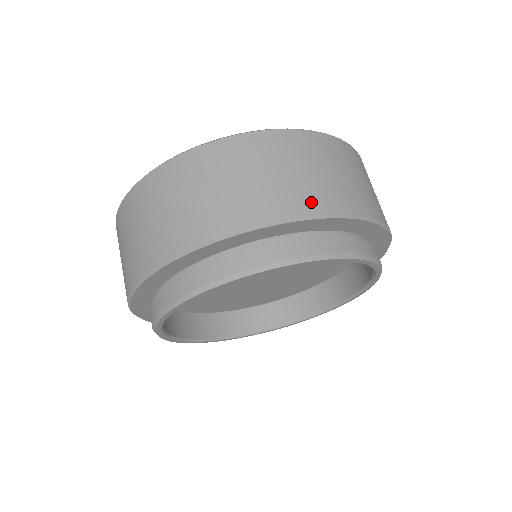
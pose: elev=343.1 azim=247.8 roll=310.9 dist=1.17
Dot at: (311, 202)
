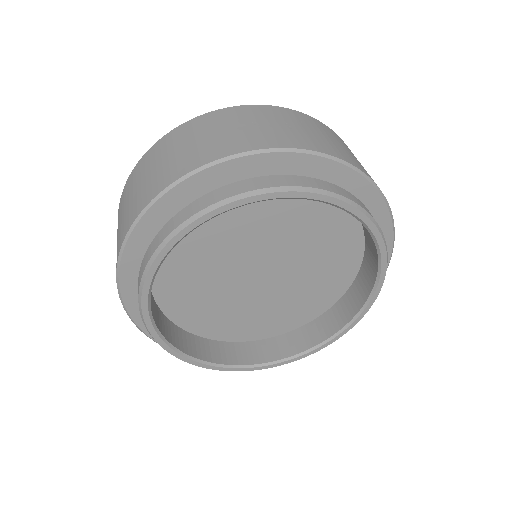
Dot at: (267, 141)
